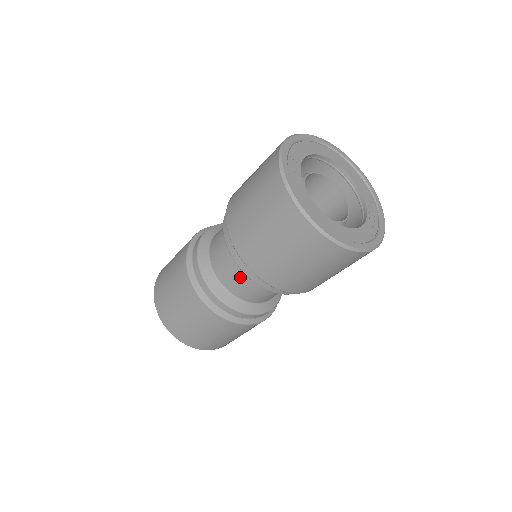
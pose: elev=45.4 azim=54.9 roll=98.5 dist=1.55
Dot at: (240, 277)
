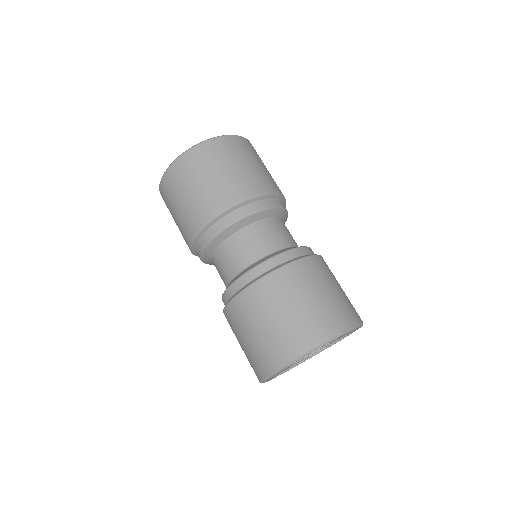
Dot at: (223, 280)
